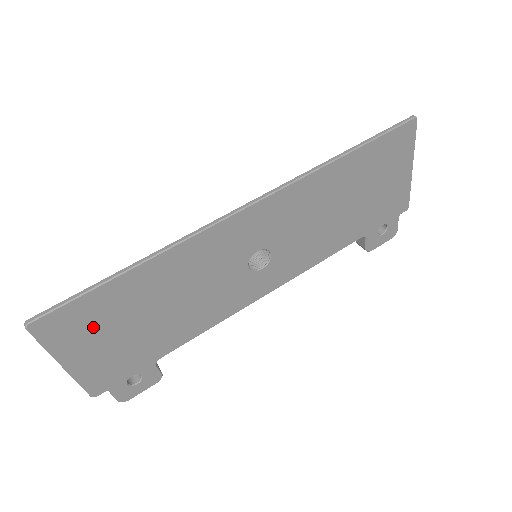
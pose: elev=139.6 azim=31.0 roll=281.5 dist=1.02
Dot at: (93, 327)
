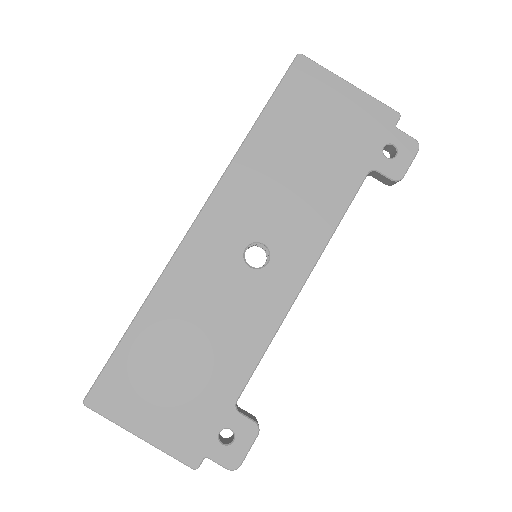
Dot at: (140, 386)
